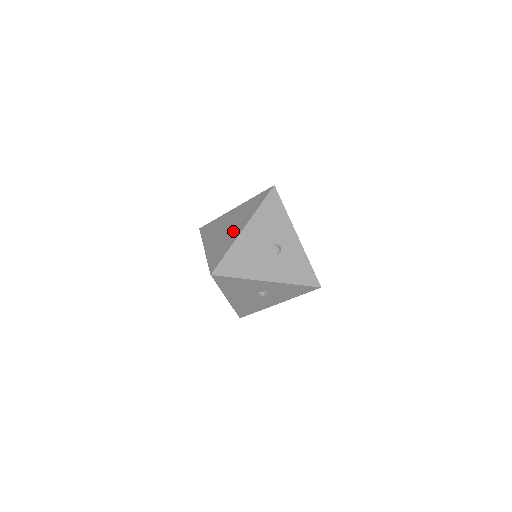
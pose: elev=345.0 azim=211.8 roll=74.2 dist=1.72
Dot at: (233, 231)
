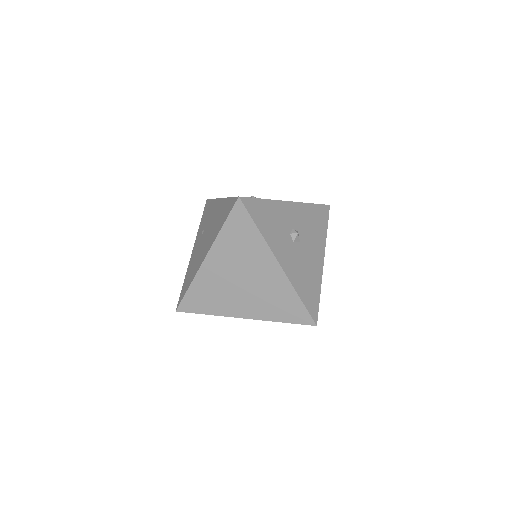
Dot at: (238, 301)
